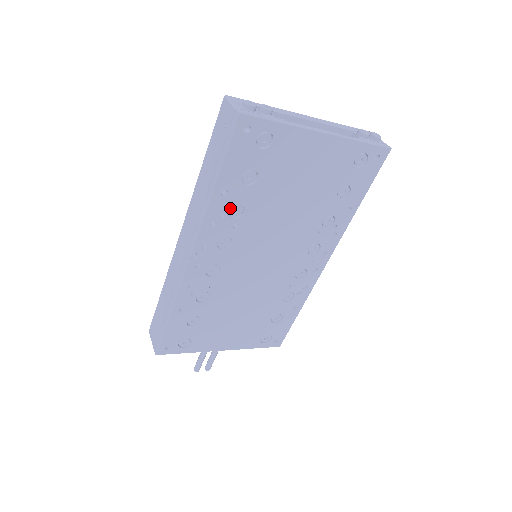
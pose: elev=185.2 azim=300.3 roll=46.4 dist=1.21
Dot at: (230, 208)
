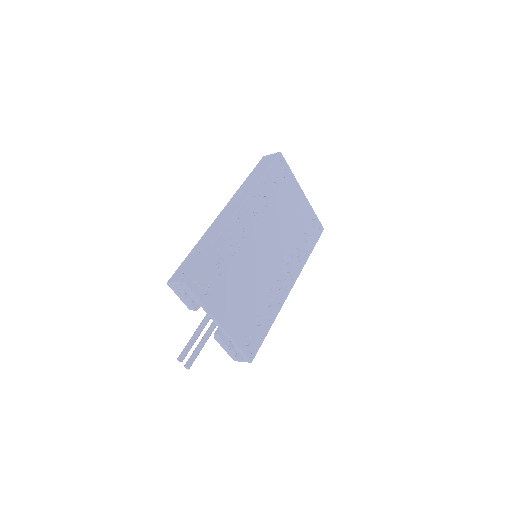
Dot at: (264, 196)
